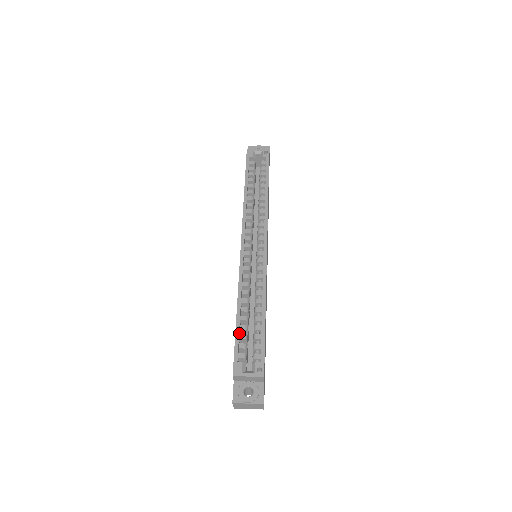
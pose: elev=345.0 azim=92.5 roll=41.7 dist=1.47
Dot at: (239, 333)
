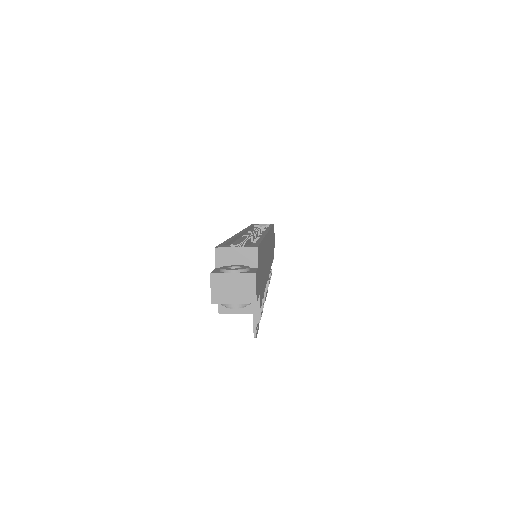
Dot at: occluded
